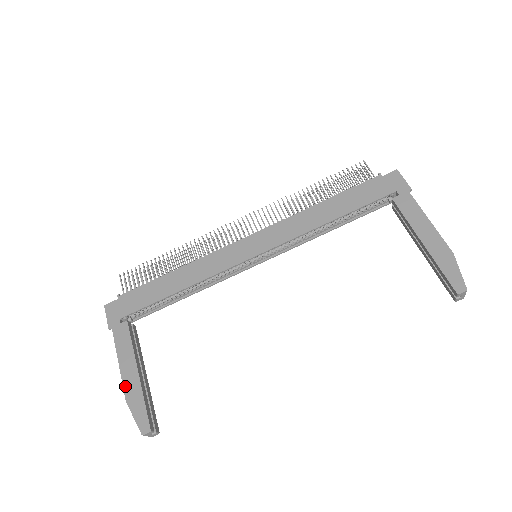
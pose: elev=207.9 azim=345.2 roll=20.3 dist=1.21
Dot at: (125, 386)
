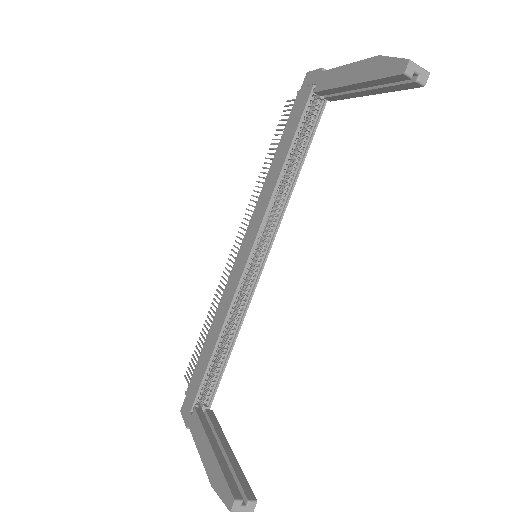
Dot at: (207, 471)
